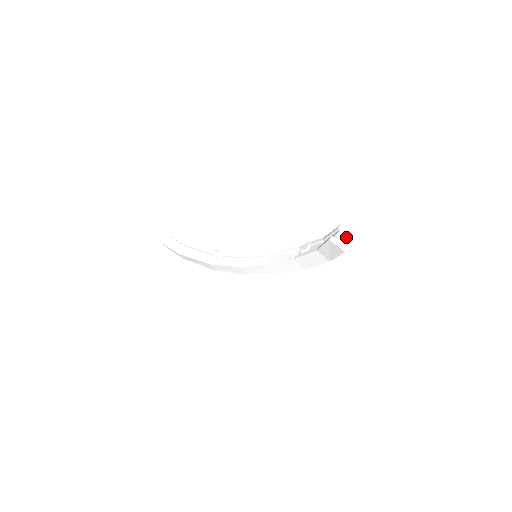
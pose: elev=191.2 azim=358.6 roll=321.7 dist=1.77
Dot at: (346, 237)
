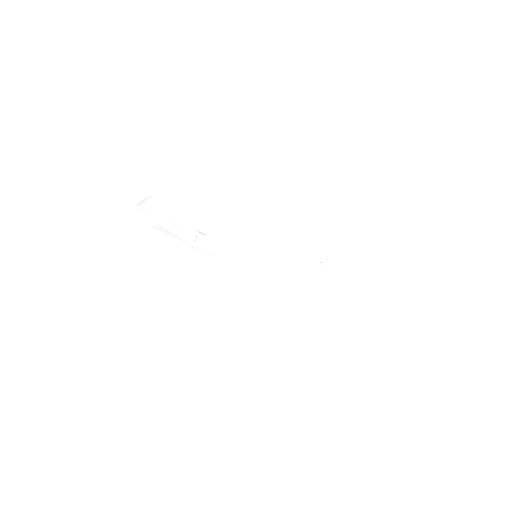
Dot at: (381, 278)
